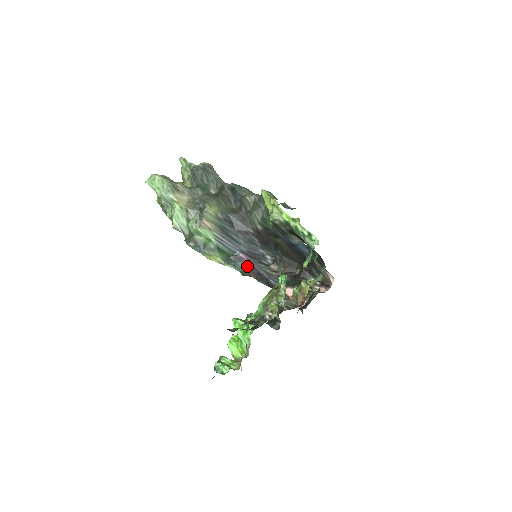
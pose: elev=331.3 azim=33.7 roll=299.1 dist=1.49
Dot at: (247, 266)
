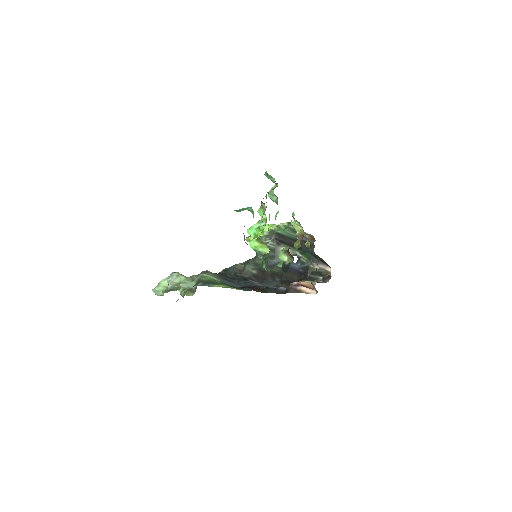
Dot at: (254, 288)
